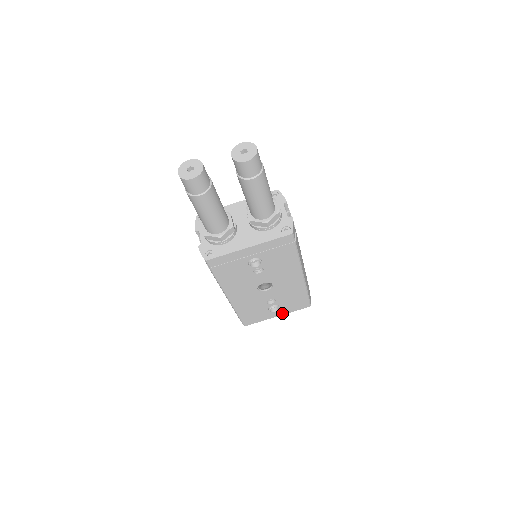
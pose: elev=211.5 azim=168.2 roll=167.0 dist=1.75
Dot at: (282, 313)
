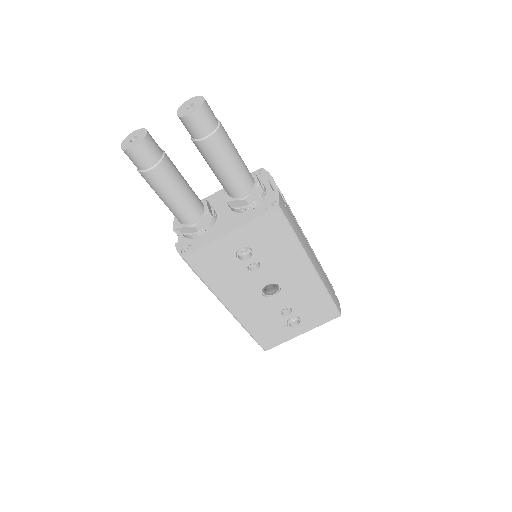
Dot at: (307, 328)
